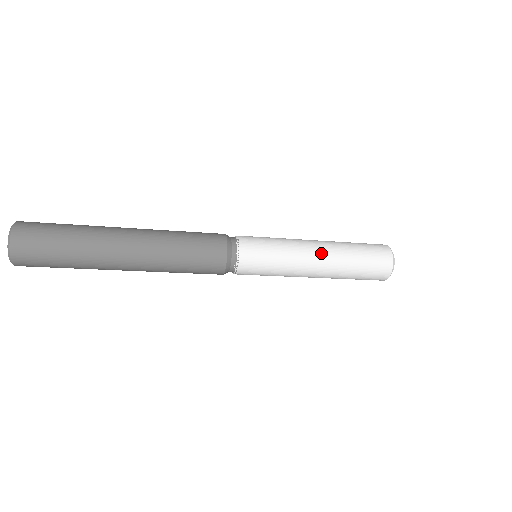
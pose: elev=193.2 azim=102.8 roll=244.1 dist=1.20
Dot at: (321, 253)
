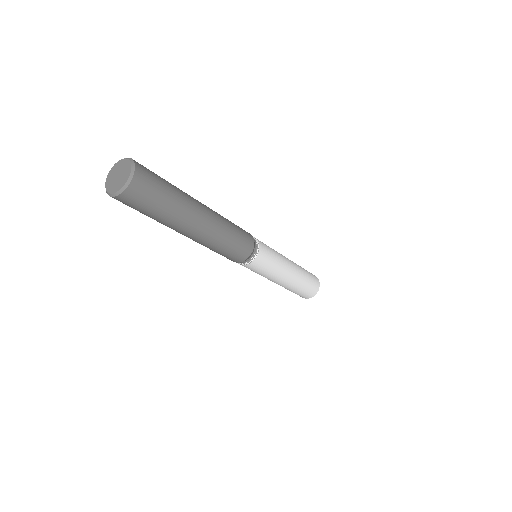
Dot at: (293, 268)
